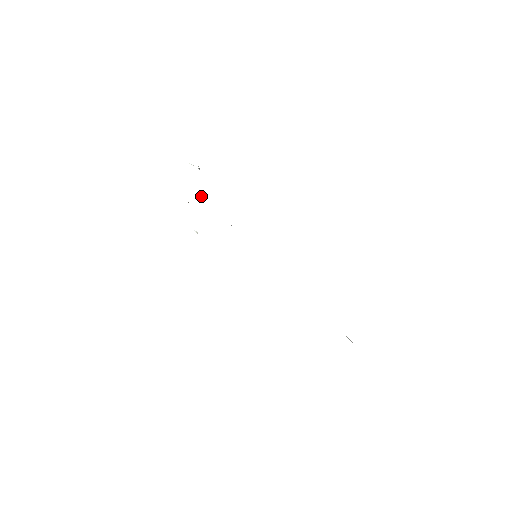
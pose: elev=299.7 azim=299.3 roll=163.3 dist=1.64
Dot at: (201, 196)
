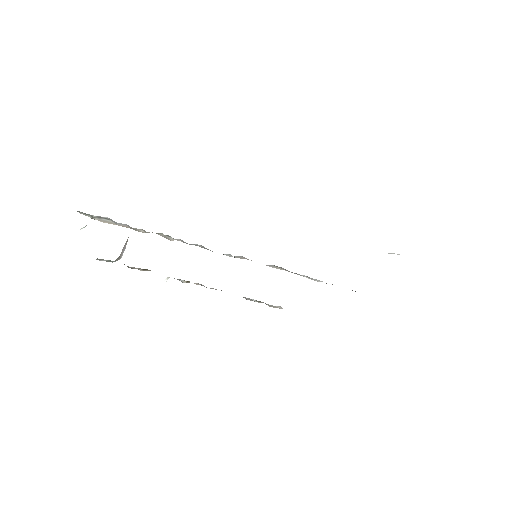
Dot at: occluded
